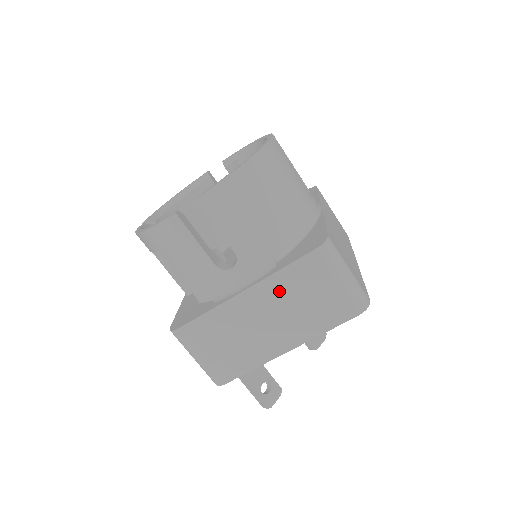
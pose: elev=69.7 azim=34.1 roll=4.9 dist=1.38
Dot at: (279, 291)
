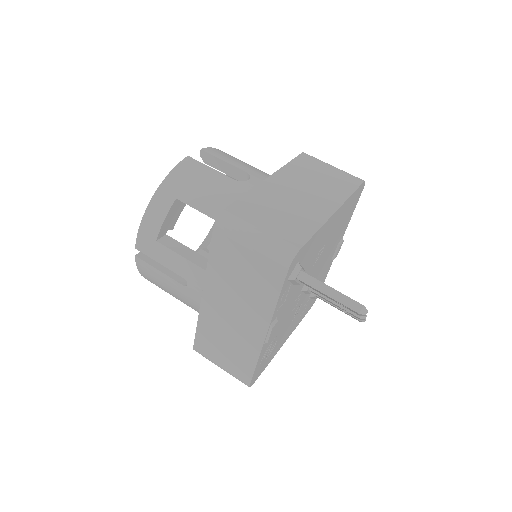
Dot at: (296, 175)
